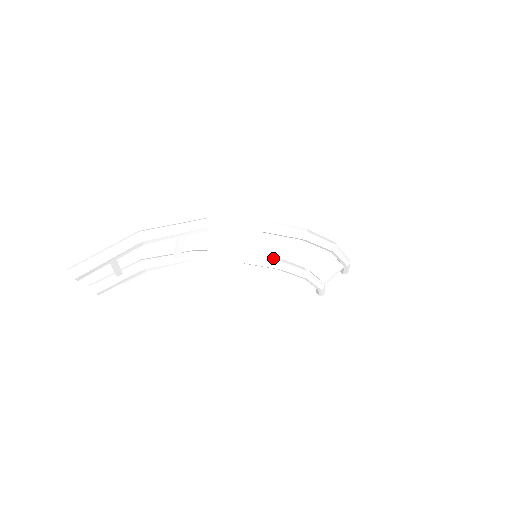
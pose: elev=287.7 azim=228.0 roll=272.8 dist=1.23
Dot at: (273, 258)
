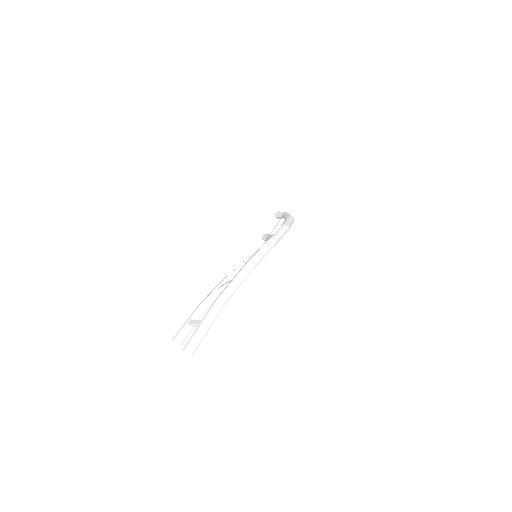
Dot at: occluded
